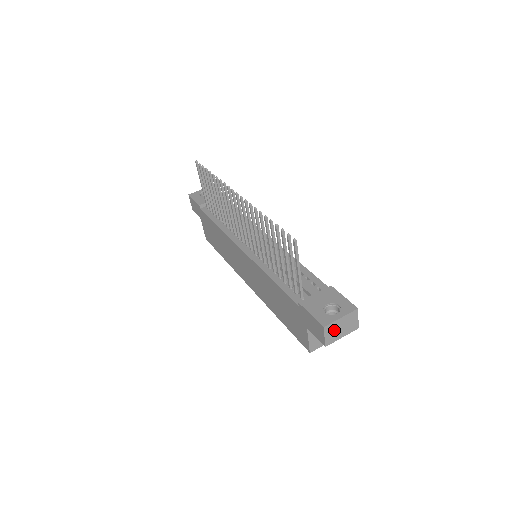
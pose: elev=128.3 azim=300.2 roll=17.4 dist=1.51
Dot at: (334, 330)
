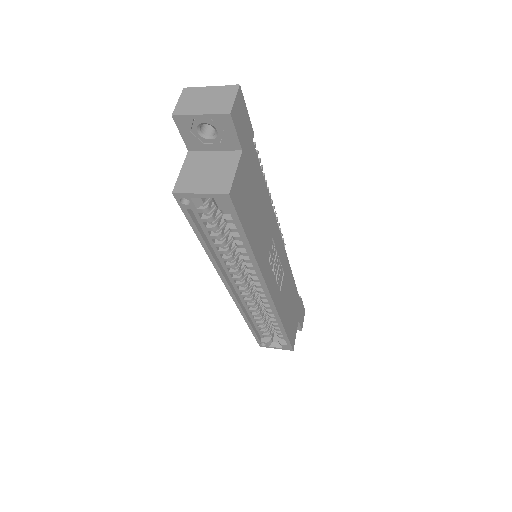
Dot at: (195, 99)
